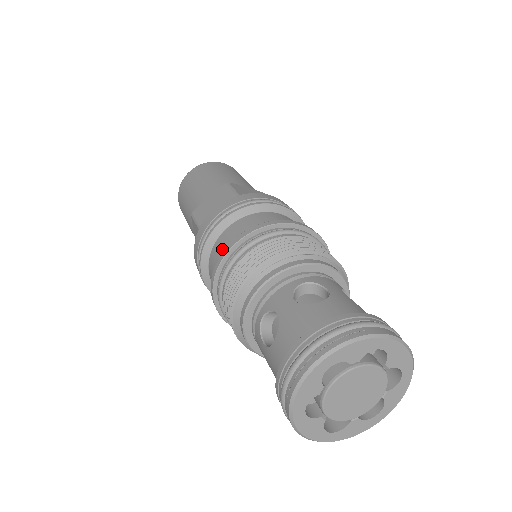
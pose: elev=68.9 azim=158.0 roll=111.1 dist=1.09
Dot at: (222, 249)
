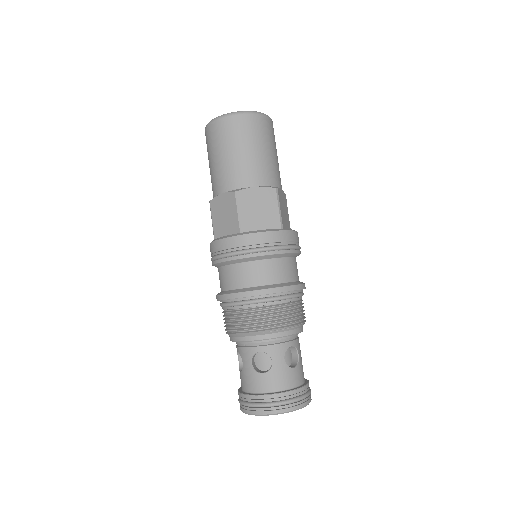
Dot at: (256, 277)
